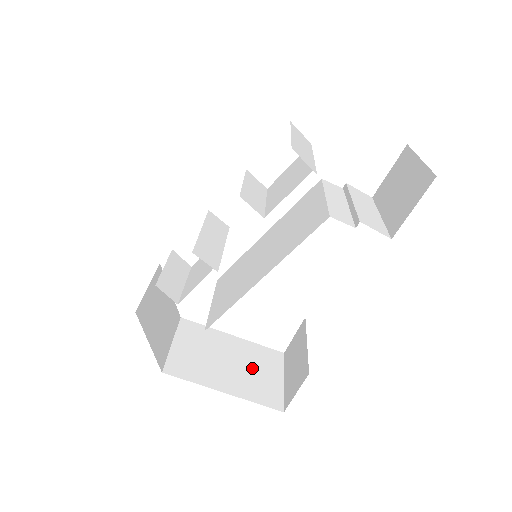
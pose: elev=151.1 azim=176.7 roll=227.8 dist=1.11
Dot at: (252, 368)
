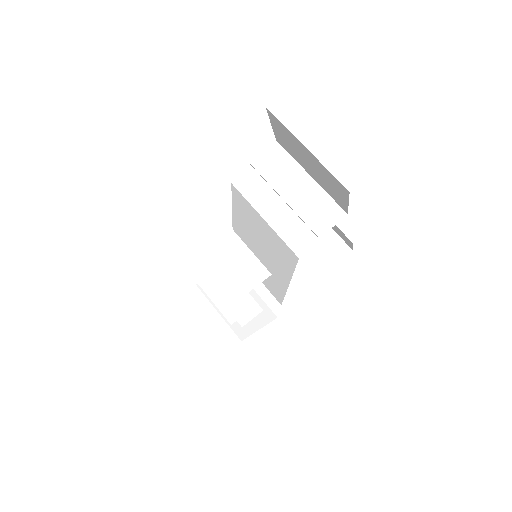
Dot at: occluded
